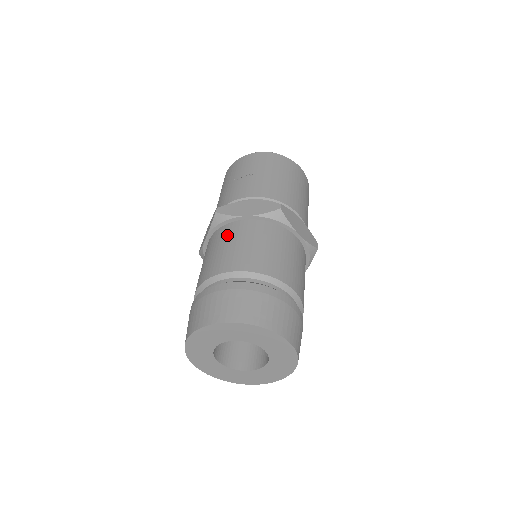
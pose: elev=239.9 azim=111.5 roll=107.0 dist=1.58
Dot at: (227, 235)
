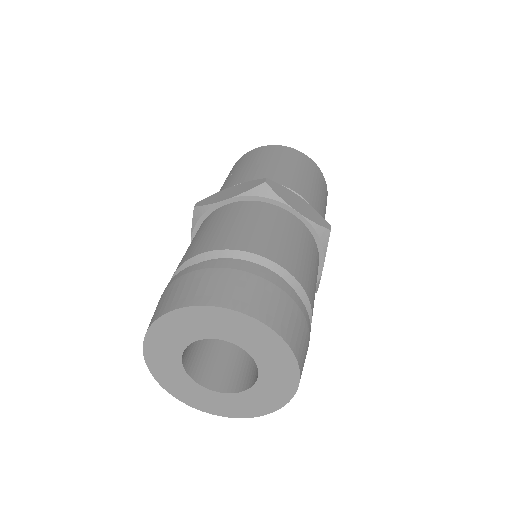
Dot at: (203, 225)
